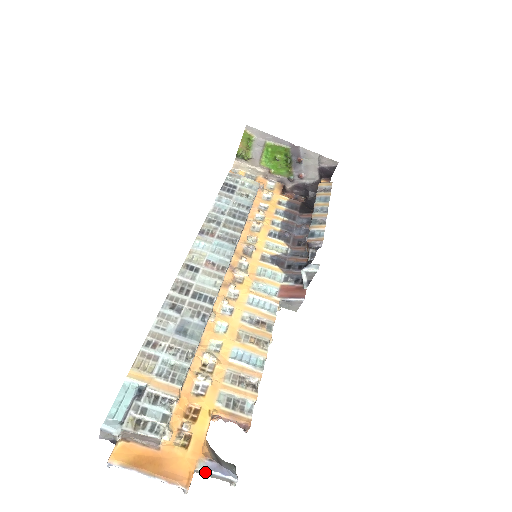
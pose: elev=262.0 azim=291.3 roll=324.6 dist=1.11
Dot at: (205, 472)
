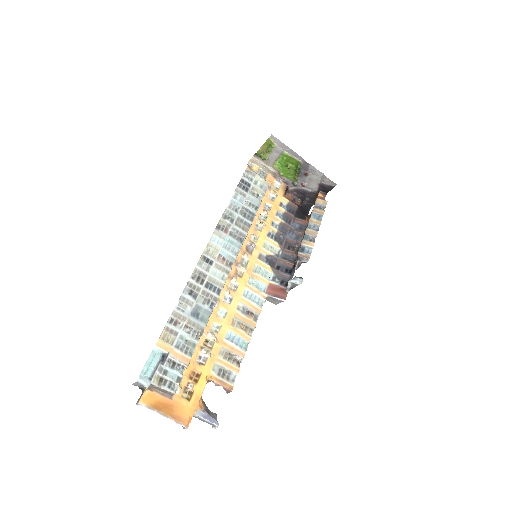
Dot at: (198, 417)
